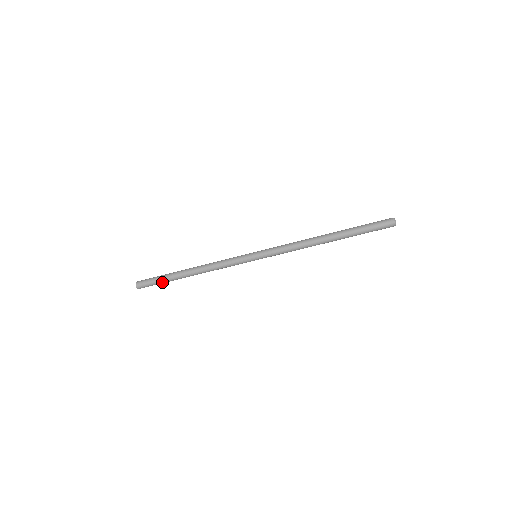
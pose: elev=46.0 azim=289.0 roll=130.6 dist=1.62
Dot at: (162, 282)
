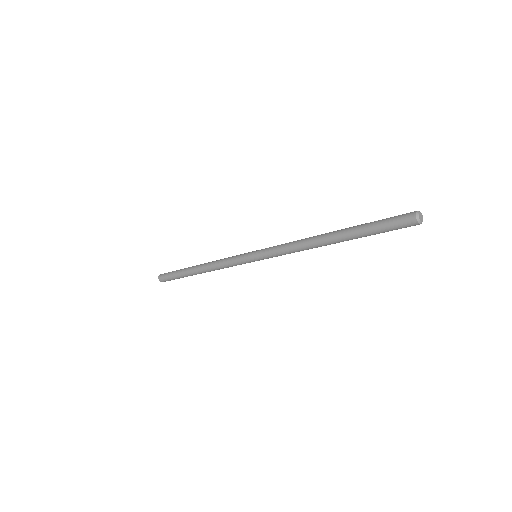
Dot at: (177, 277)
